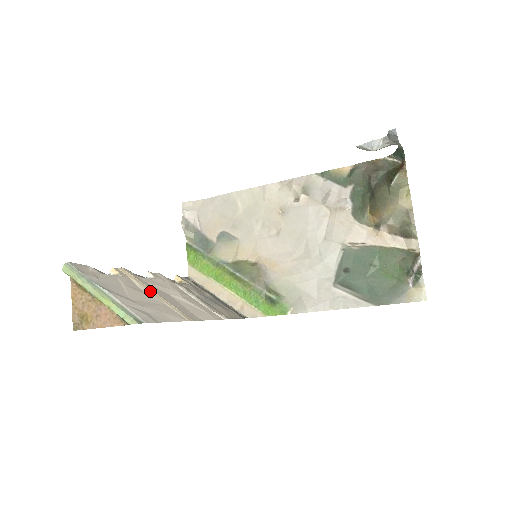
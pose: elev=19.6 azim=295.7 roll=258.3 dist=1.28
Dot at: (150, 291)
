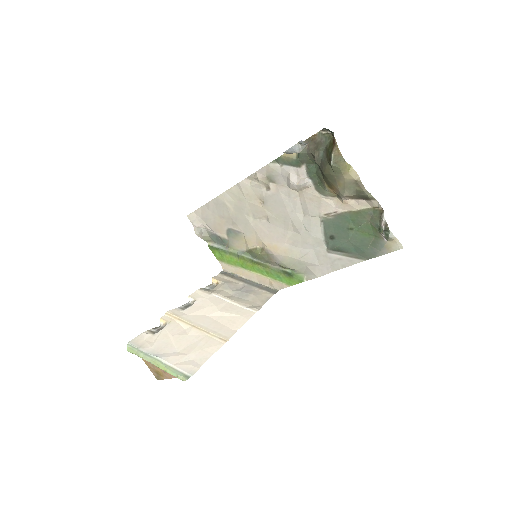
Dot at: (192, 327)
